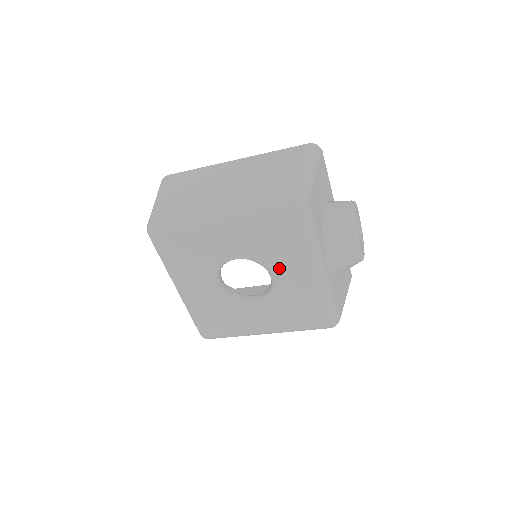
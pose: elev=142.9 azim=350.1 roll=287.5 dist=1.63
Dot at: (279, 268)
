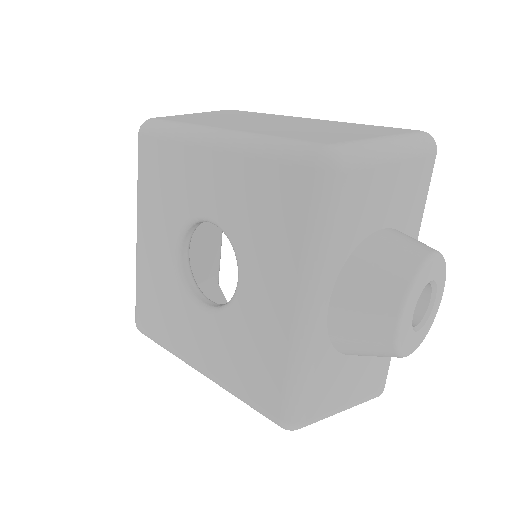
Dot at: (253, 268)
